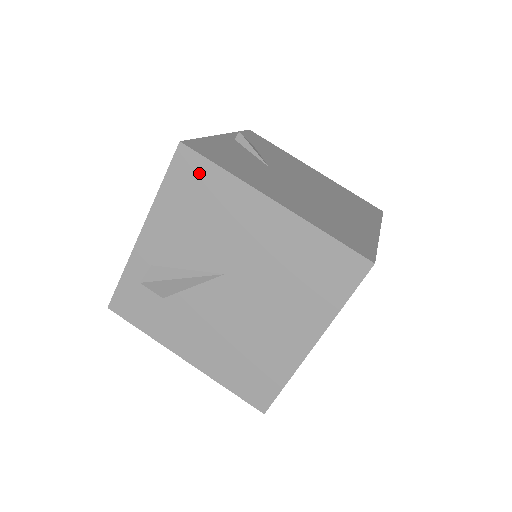
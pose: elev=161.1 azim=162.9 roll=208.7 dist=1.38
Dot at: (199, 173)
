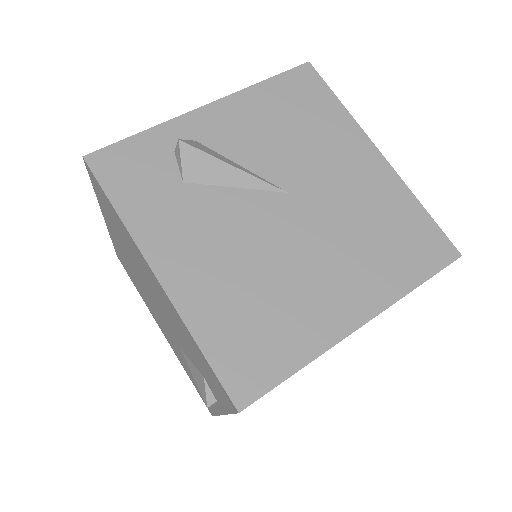
Dot at: (314, 93)
